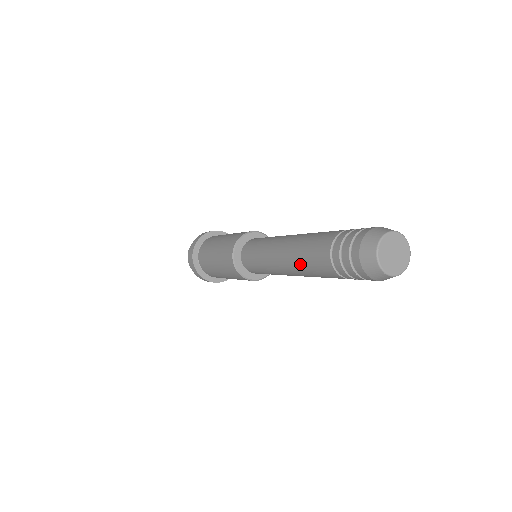
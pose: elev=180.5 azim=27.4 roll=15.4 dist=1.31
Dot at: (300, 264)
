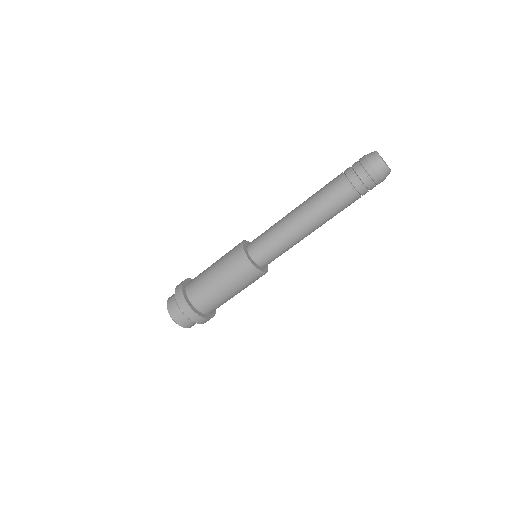
Dot at: (320, 205)
